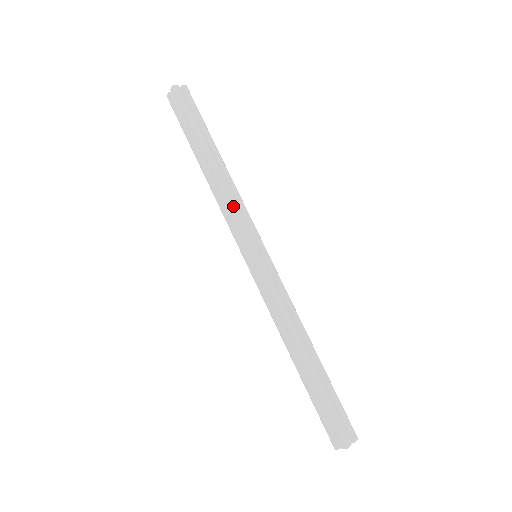
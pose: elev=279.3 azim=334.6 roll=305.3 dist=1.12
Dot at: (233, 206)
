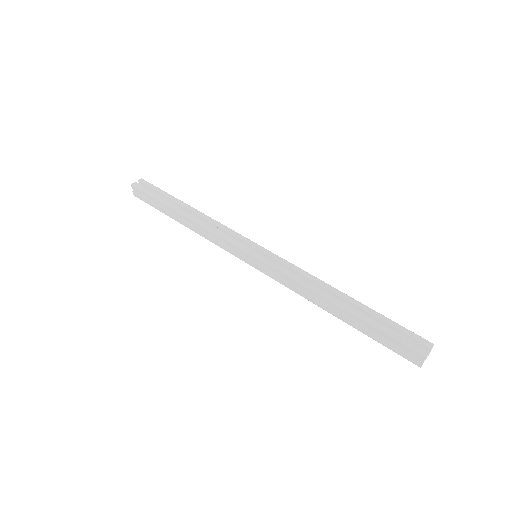
Dot at: (216, 231)
